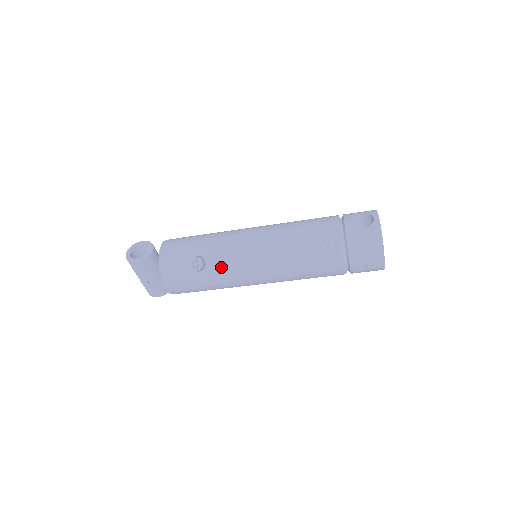
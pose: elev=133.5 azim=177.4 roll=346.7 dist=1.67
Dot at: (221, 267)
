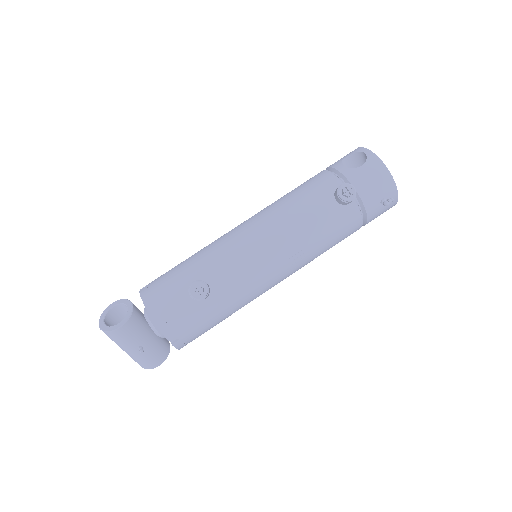
Dot at: (229, 281)
